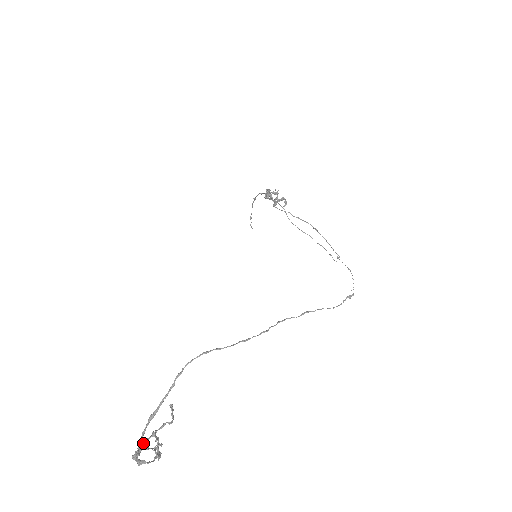
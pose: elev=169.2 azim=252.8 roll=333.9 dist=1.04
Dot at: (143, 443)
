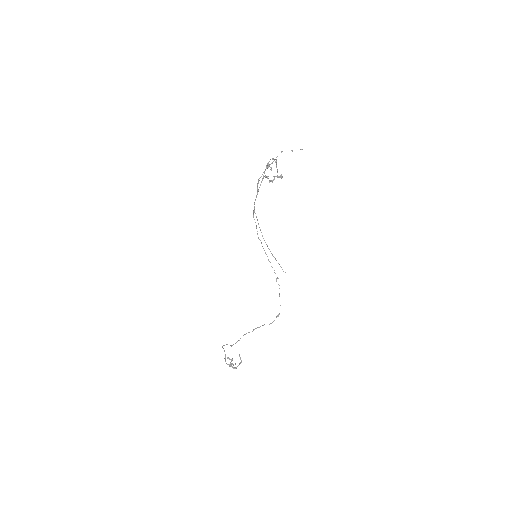
Dot at: (230, 362)
